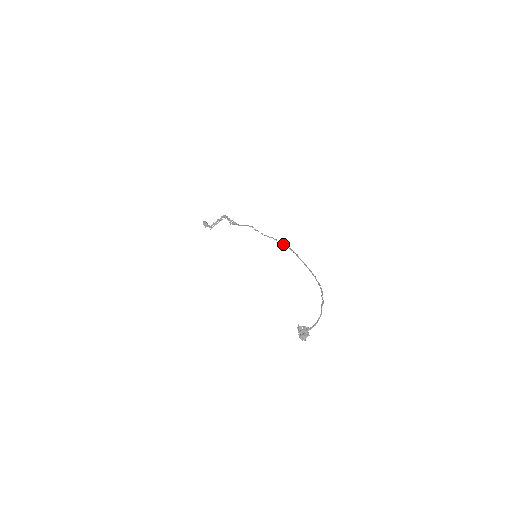
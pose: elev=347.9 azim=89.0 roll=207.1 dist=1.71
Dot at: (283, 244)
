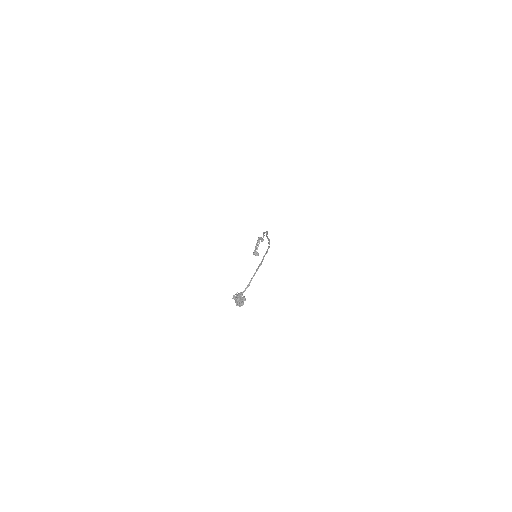
Dot at: (265, 232)
